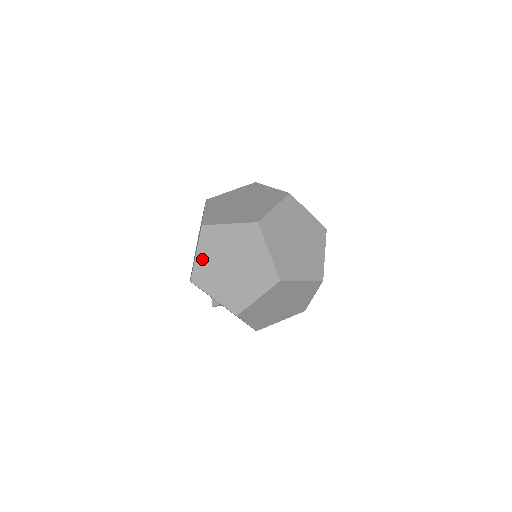
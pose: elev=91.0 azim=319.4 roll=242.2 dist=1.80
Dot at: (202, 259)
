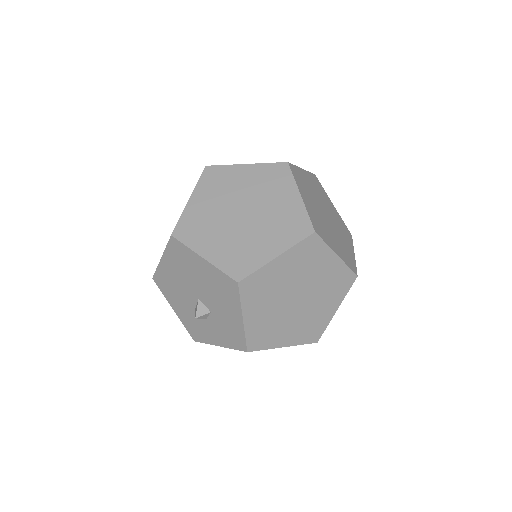
Dot at: occluded
